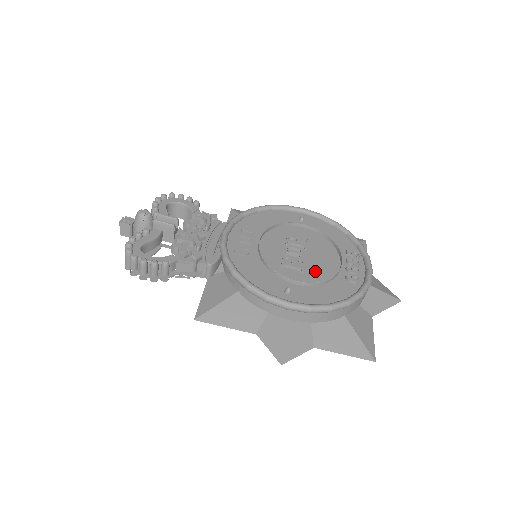
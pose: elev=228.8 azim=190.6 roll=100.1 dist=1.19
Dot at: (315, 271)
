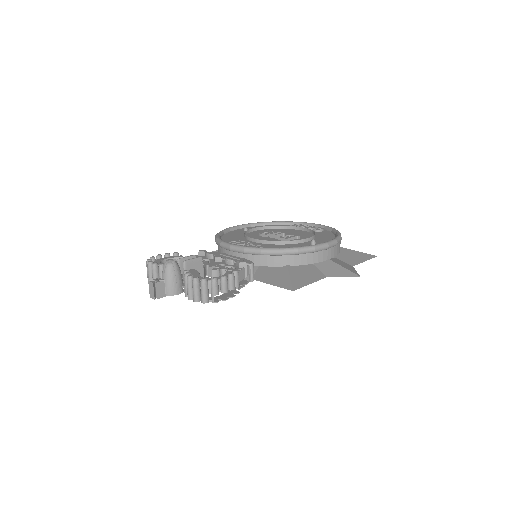
Dot at: (301, 236)
